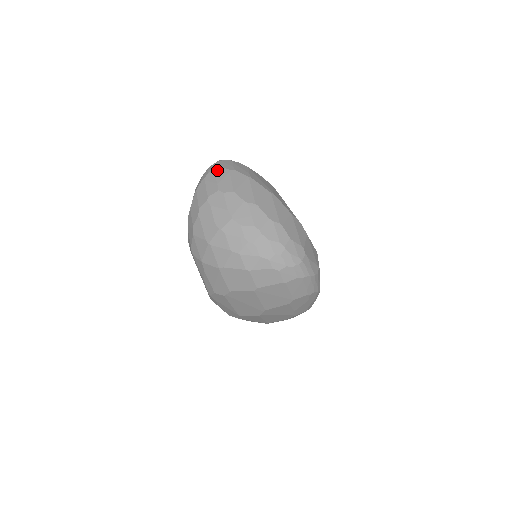
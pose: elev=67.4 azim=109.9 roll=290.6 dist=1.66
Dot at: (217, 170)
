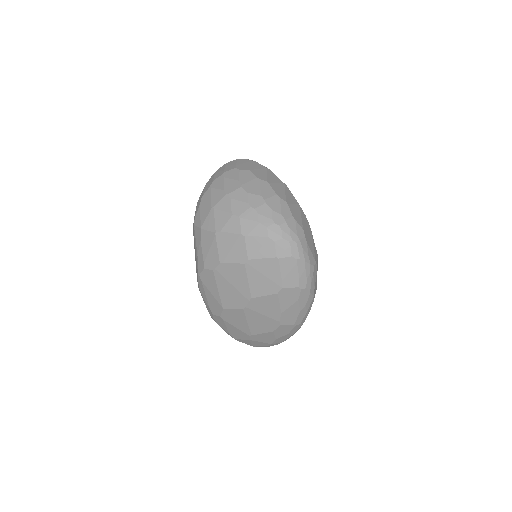
Dot at: (239, 159)
